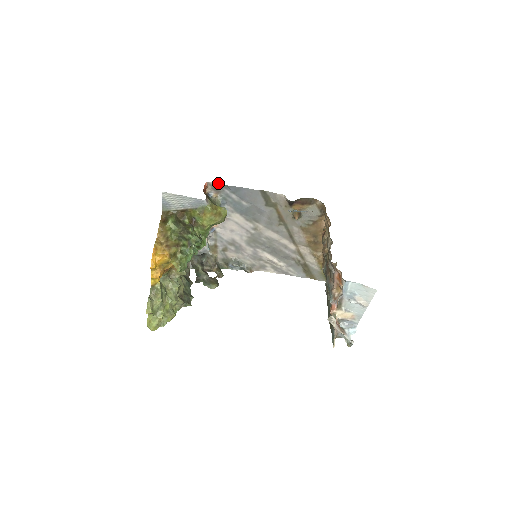
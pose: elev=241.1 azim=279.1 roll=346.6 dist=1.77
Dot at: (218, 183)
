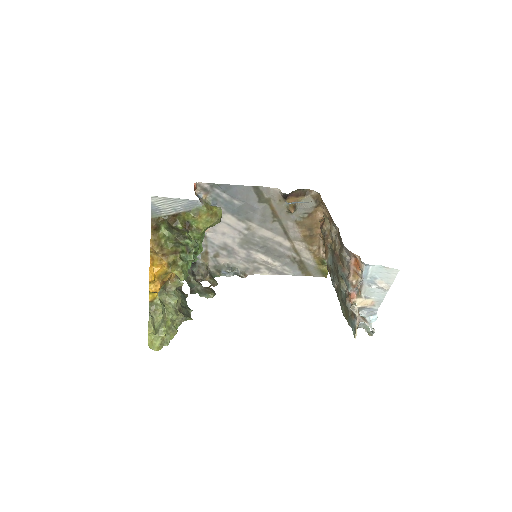
Dot at: occluded
